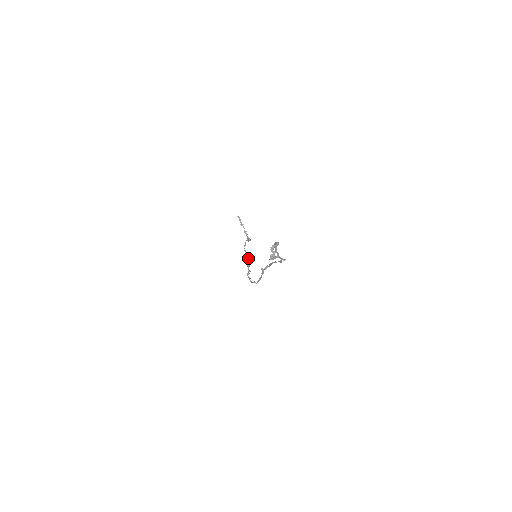
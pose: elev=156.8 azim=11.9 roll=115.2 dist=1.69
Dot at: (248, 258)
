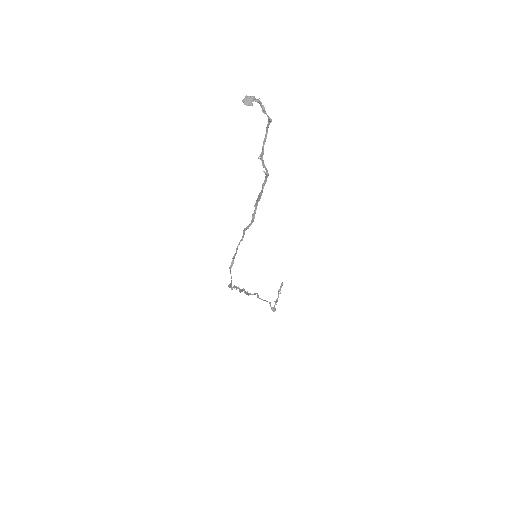
Dot at: (252, 294)
